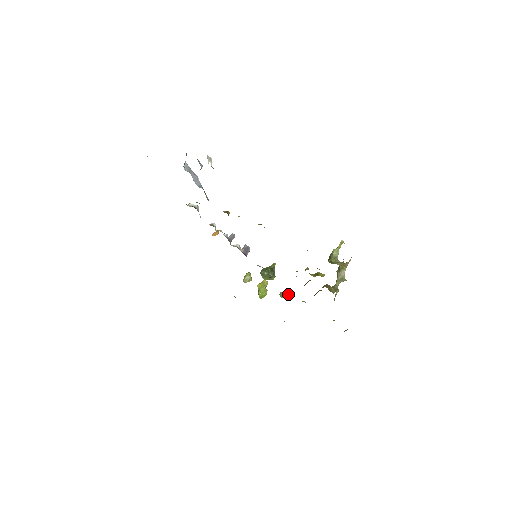
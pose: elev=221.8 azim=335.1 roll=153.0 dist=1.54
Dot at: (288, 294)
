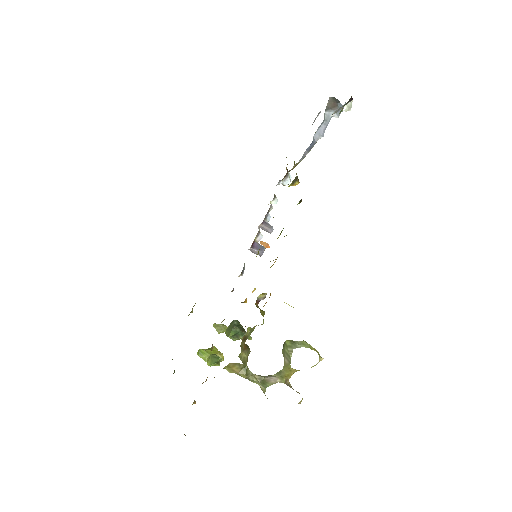
Dot at: (215, 362)
